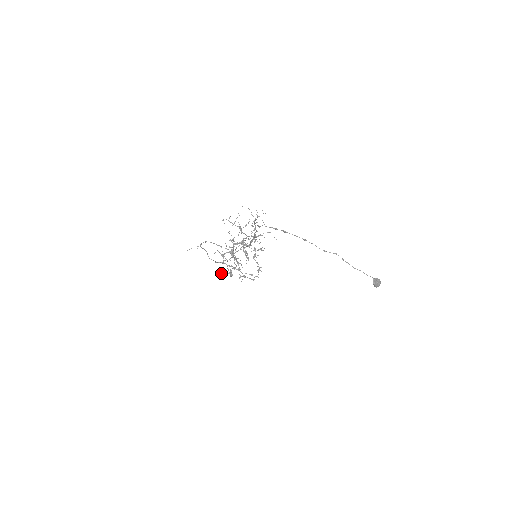
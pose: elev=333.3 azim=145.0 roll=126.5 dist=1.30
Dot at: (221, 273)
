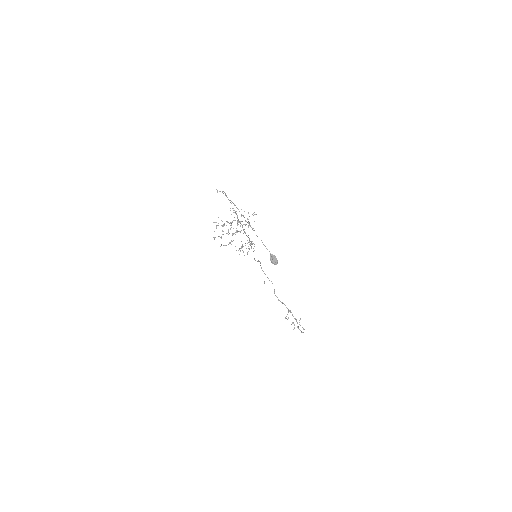
Dot at: occluded
